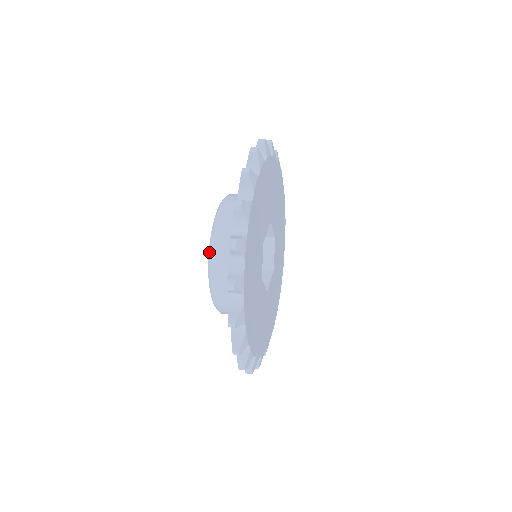
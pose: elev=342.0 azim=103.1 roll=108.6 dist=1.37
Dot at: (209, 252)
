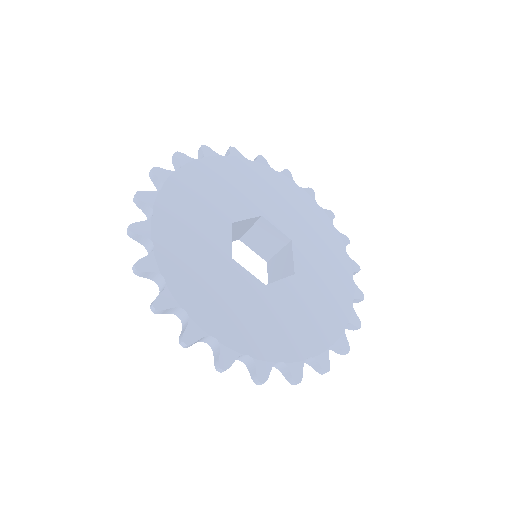
Dot at: occluded
